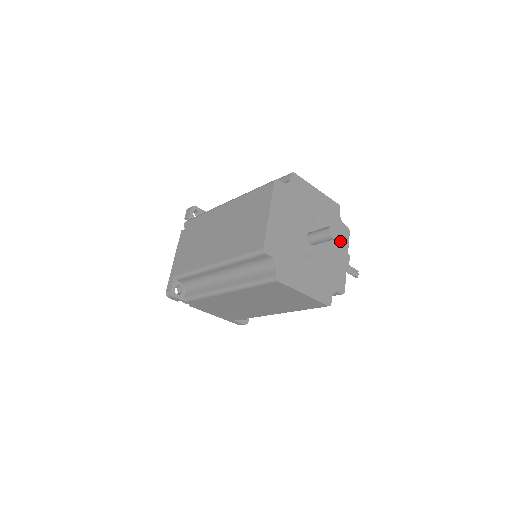
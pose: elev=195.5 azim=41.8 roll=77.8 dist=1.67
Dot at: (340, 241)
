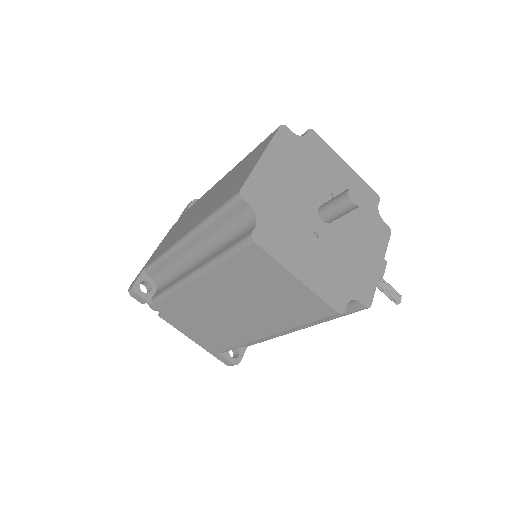
Dot at: (373, 238)
